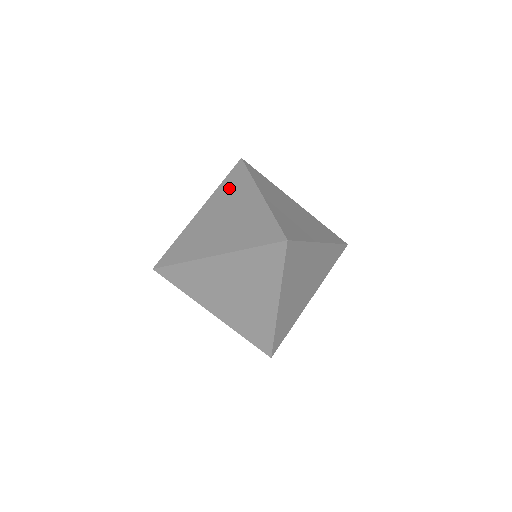
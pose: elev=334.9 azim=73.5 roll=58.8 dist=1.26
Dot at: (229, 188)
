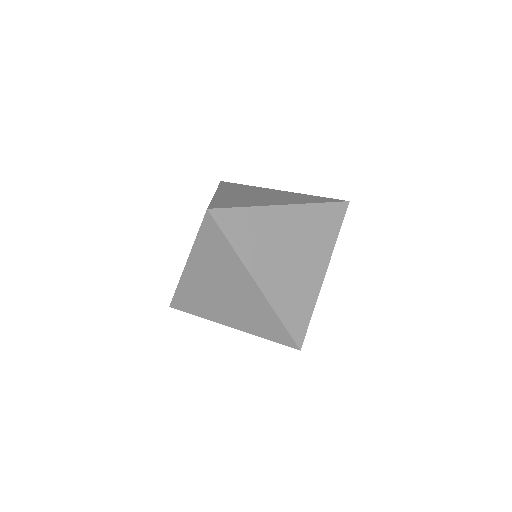
Dot at: (235, 187)
